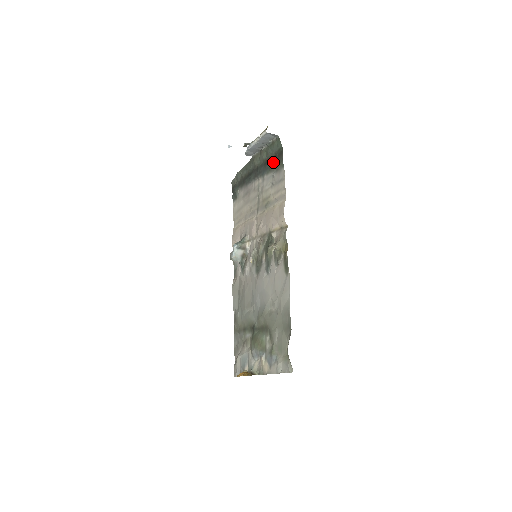
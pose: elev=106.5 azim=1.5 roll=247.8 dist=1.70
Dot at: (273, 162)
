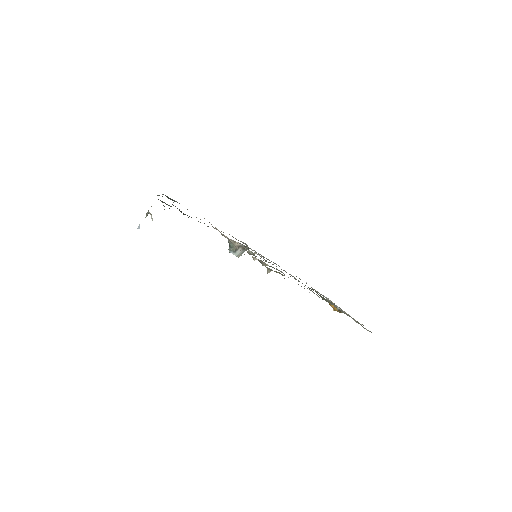
Dot at: occluded
